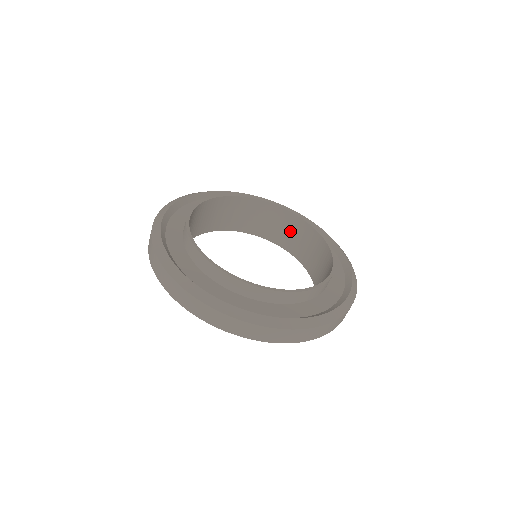
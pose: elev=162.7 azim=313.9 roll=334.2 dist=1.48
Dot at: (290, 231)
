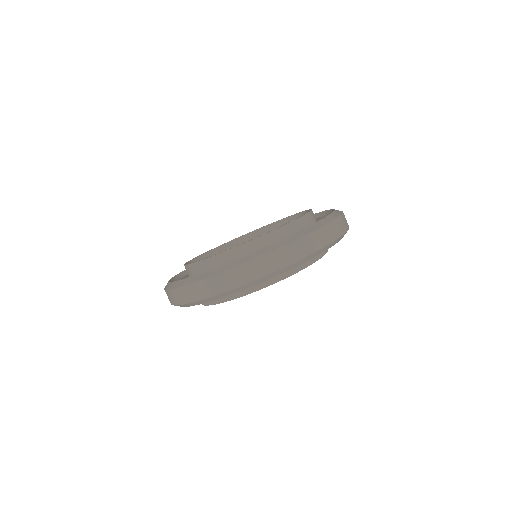
Dot at: occluded
